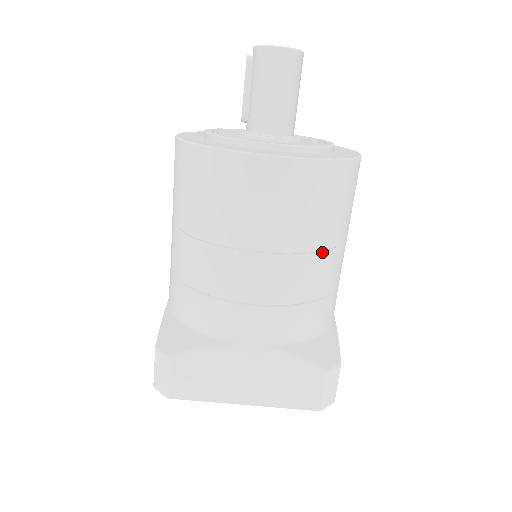
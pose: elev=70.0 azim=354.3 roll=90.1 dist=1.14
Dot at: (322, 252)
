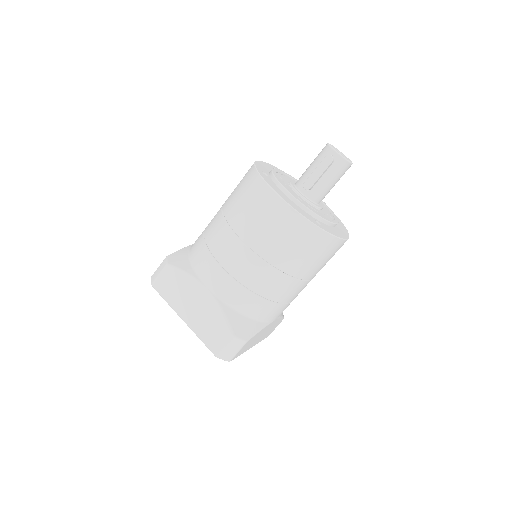
Dot at: occluded
